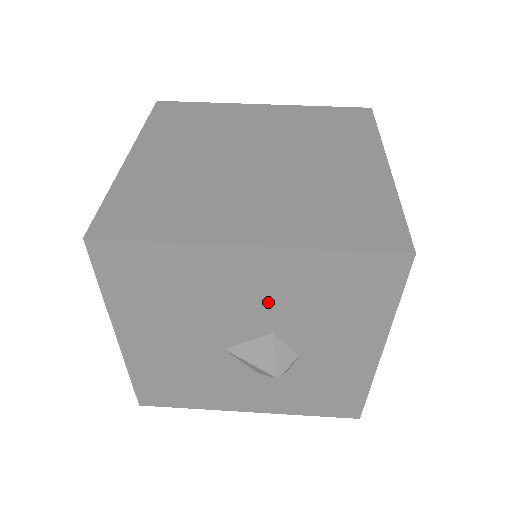
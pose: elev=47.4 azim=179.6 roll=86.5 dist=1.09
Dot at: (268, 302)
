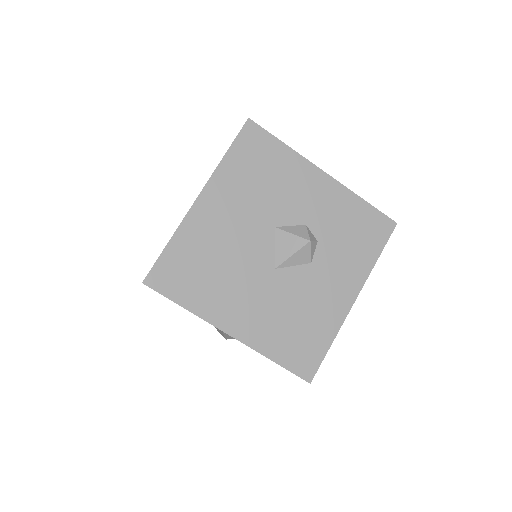
Dot at: (246, 213)
